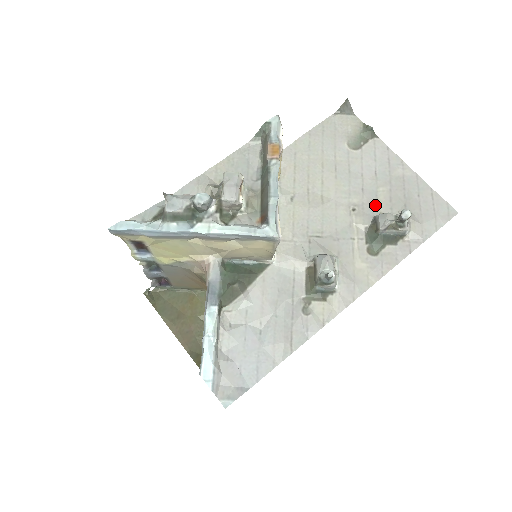
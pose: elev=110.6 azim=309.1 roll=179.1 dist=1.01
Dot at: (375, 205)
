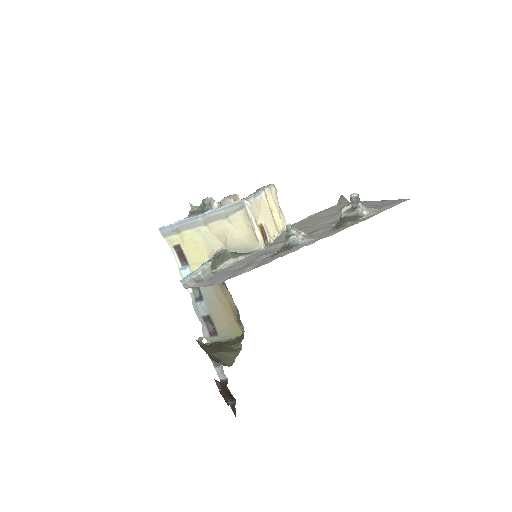
Dot at: occluded
